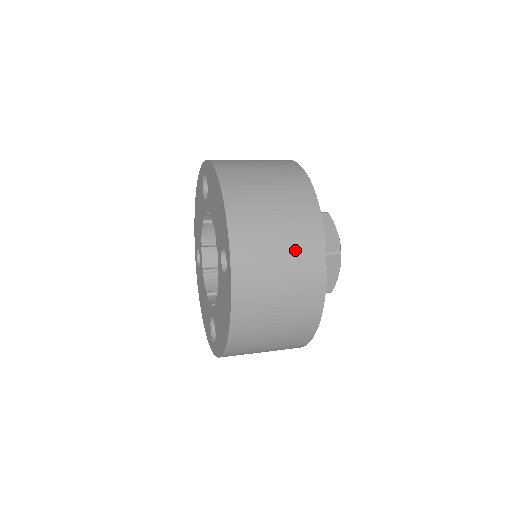
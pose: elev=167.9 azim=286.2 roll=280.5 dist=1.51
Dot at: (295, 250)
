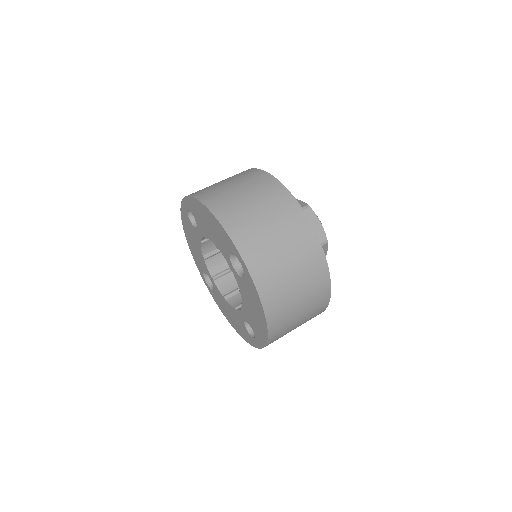
Dot at: occluded
